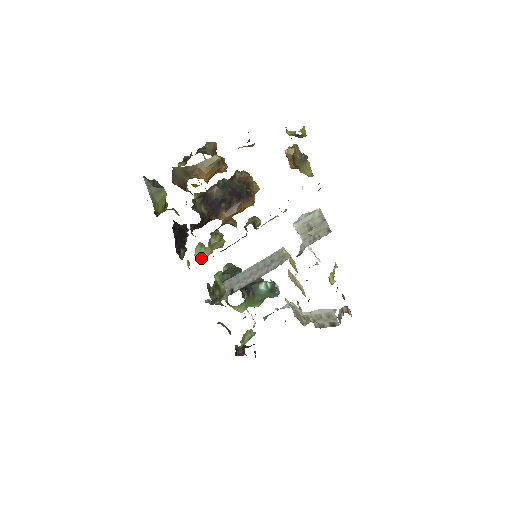
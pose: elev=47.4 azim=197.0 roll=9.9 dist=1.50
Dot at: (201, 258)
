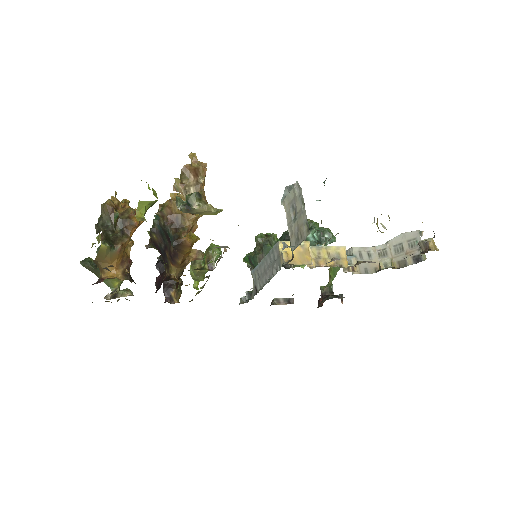
Dot at: occluded
